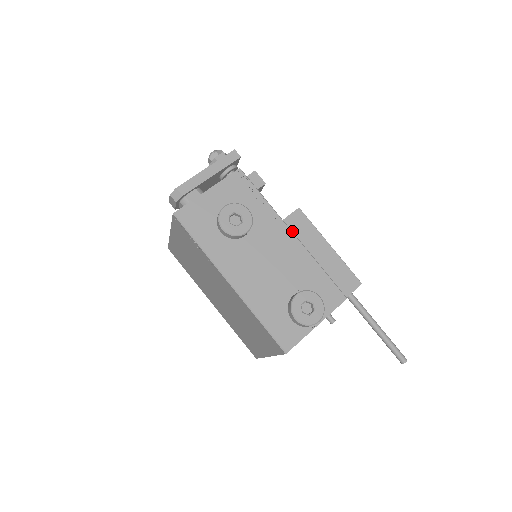
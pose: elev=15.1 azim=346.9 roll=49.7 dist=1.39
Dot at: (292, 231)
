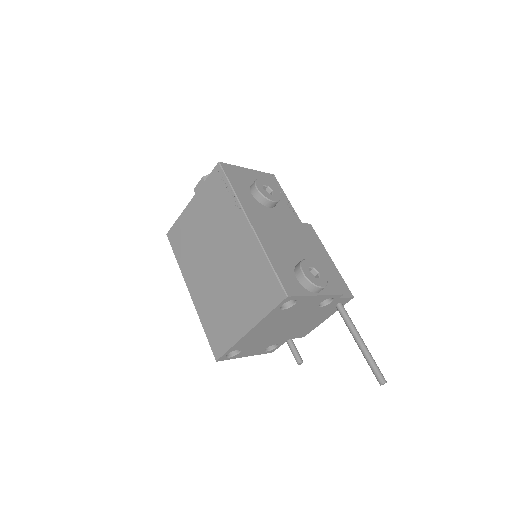
Dot at: occluded
